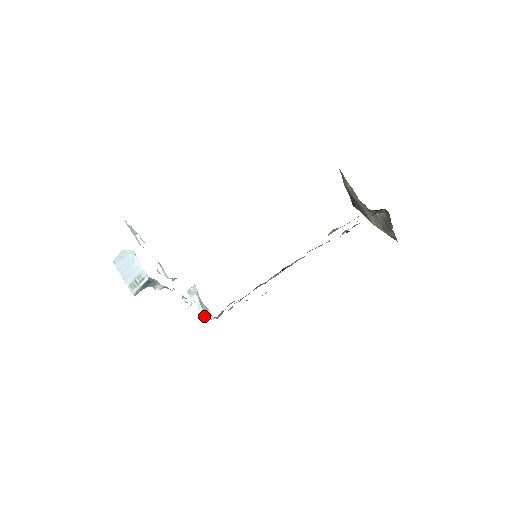
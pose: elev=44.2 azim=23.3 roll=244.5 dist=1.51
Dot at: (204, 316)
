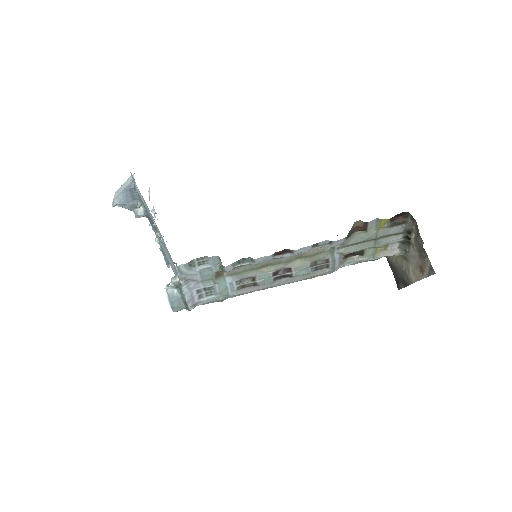
Dot at: (170, 282)
